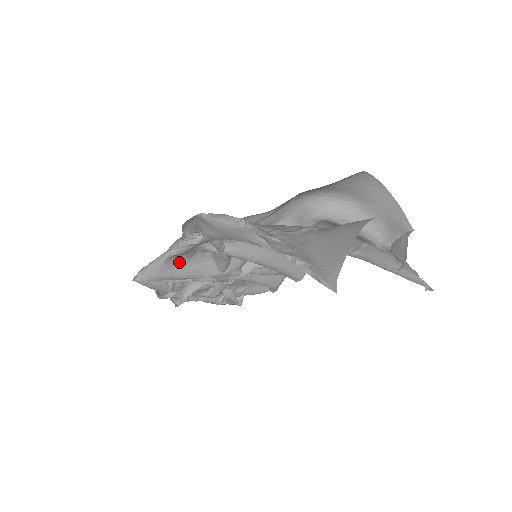
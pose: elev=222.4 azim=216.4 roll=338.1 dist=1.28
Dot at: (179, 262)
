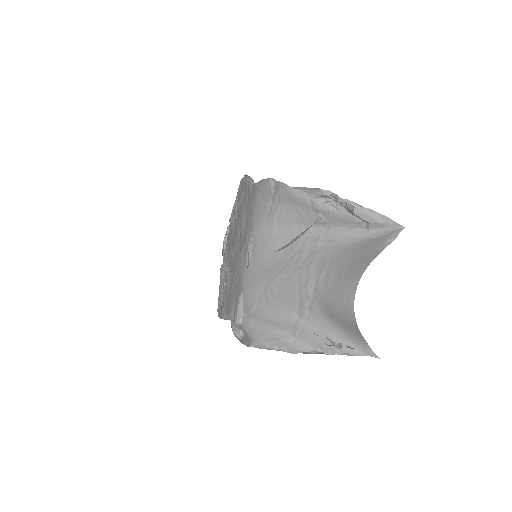
Dot at: occluded
